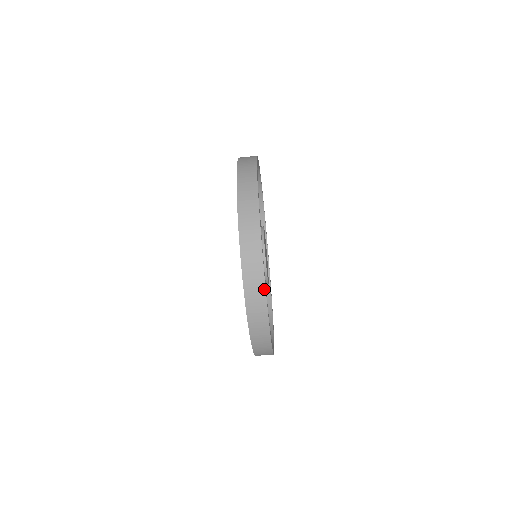
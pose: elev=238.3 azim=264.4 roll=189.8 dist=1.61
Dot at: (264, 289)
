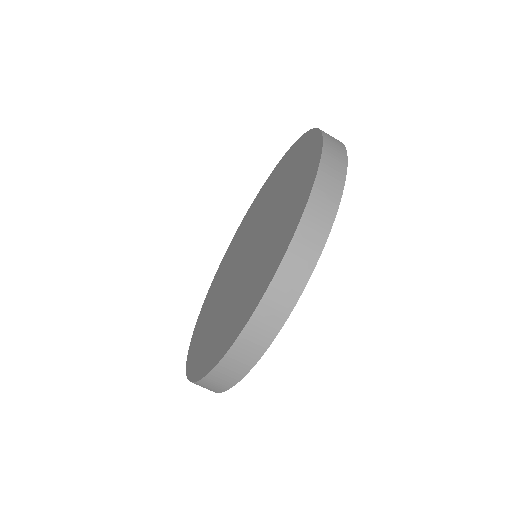
Dot at: (338, 203)
